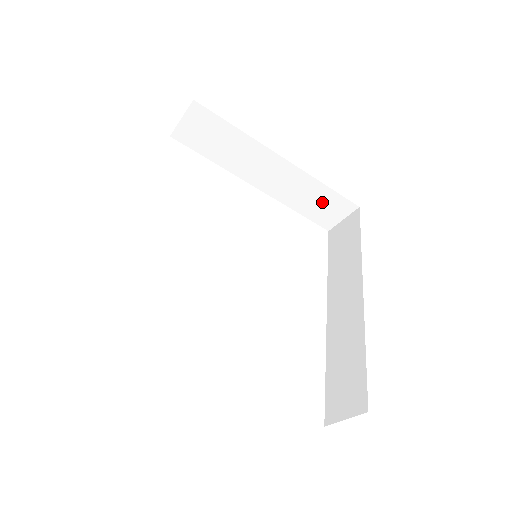
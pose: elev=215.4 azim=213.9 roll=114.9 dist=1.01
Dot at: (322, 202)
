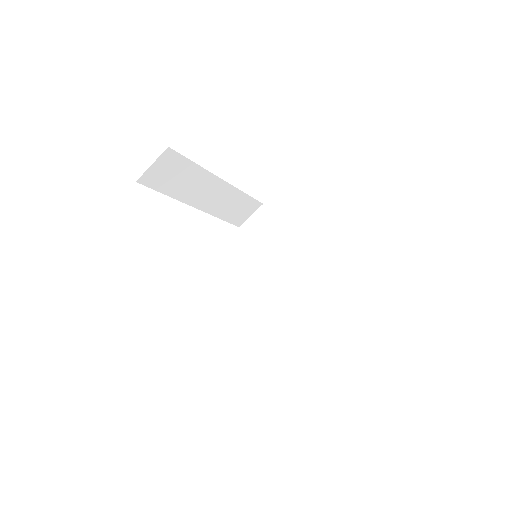
Dot at: (324, 305)
